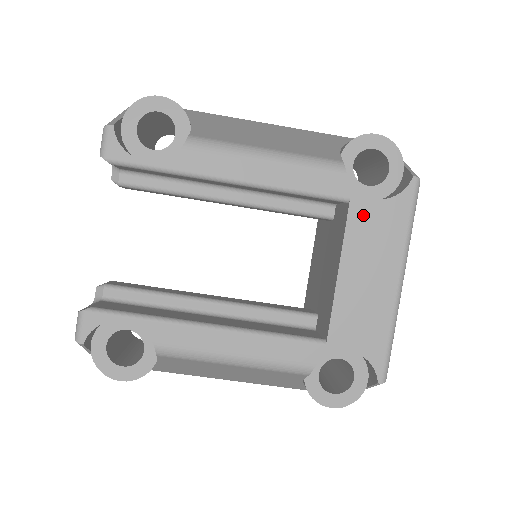
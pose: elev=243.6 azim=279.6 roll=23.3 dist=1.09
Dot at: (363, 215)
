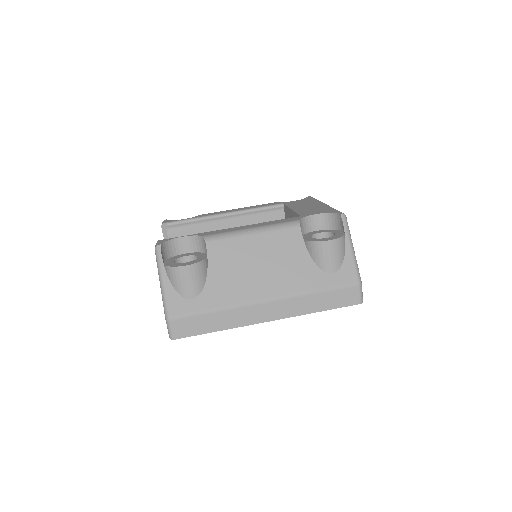
Dot at: (292, 203)
